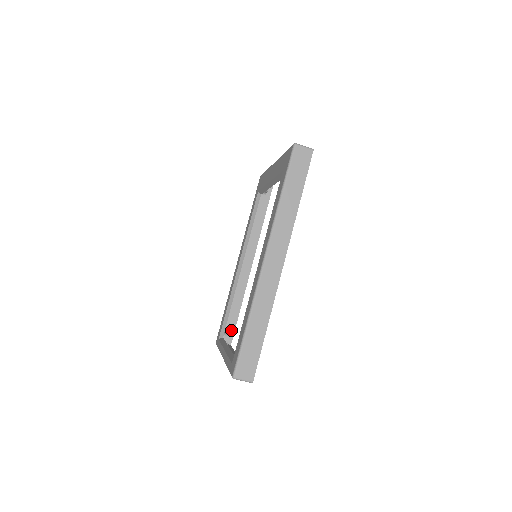
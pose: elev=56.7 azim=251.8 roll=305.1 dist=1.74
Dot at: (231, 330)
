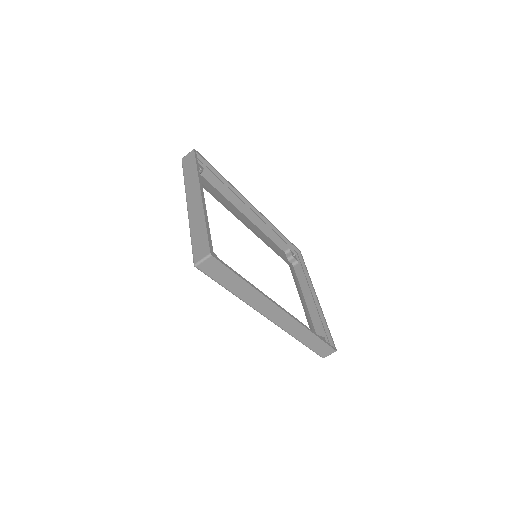
Dot at: (290, 248)
